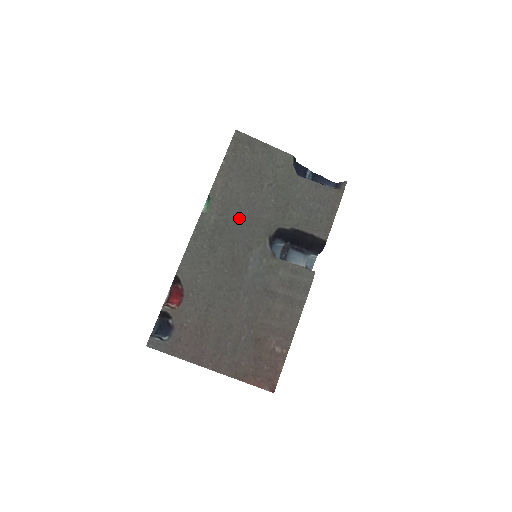
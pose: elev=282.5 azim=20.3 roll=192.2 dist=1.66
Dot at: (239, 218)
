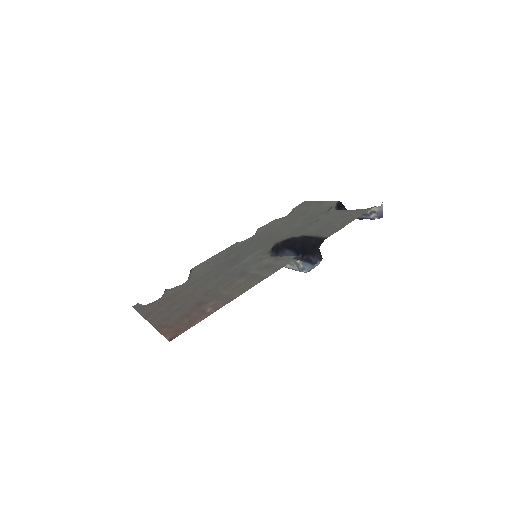
Dot at: (264, 238)
